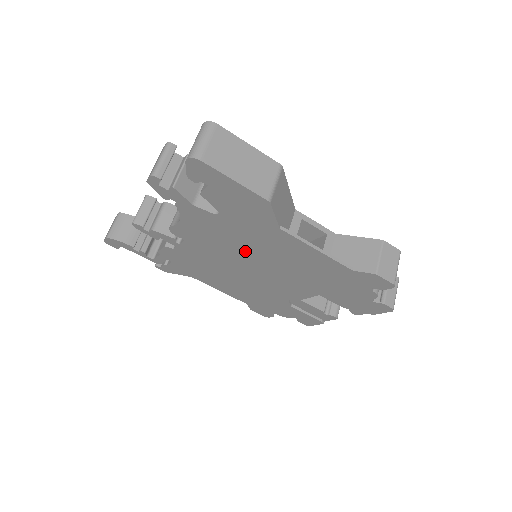
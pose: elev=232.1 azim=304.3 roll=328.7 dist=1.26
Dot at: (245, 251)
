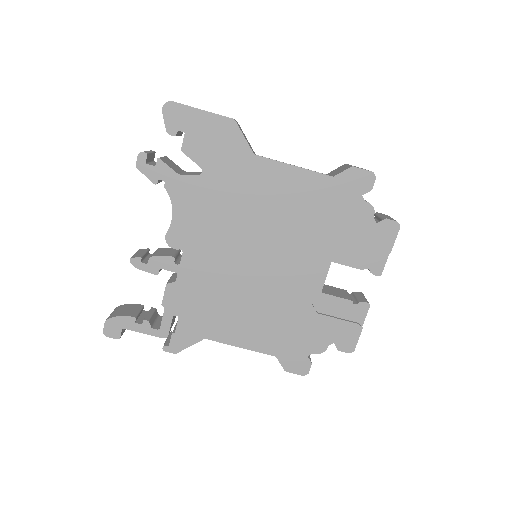
Dot at: (240, 223)
